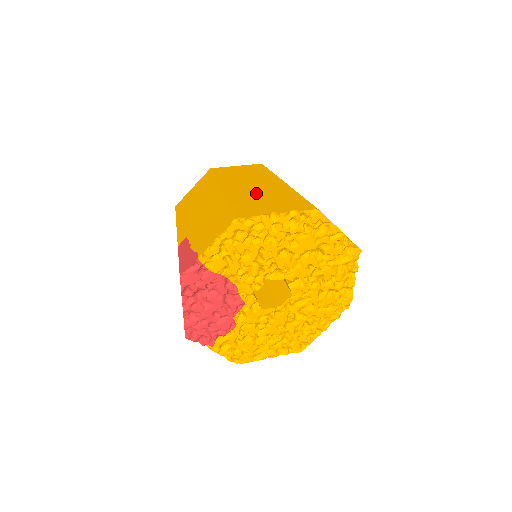
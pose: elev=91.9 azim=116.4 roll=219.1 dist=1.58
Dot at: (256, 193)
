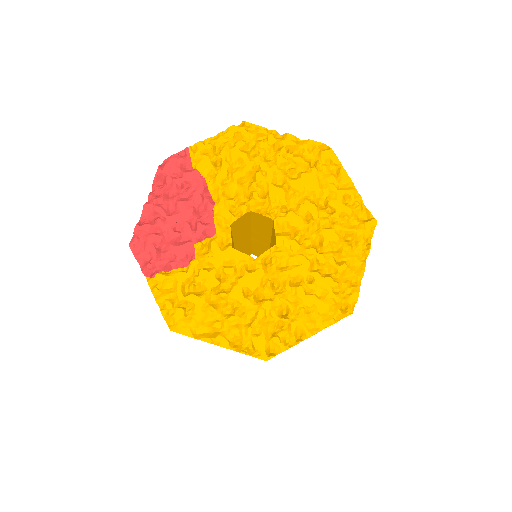
Dot at: occluded
